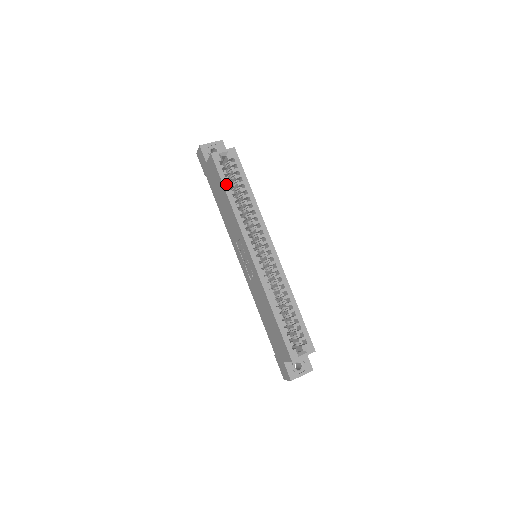
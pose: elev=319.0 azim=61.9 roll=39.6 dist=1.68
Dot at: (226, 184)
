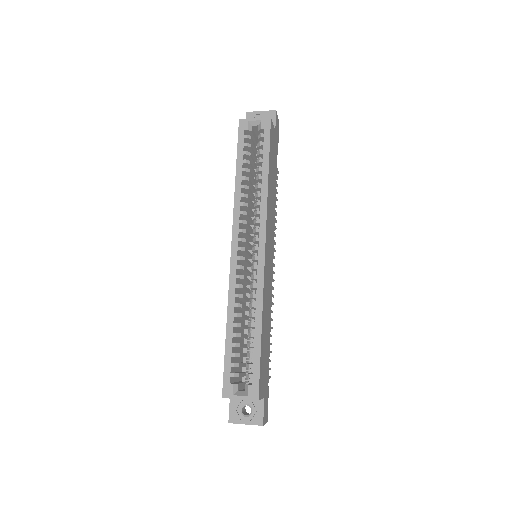
Dot at: (240, 158)
